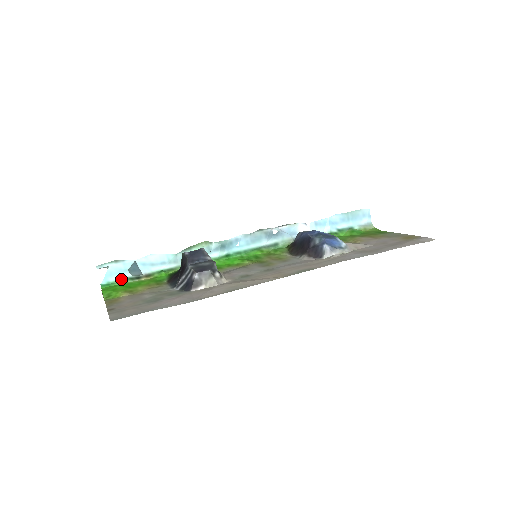
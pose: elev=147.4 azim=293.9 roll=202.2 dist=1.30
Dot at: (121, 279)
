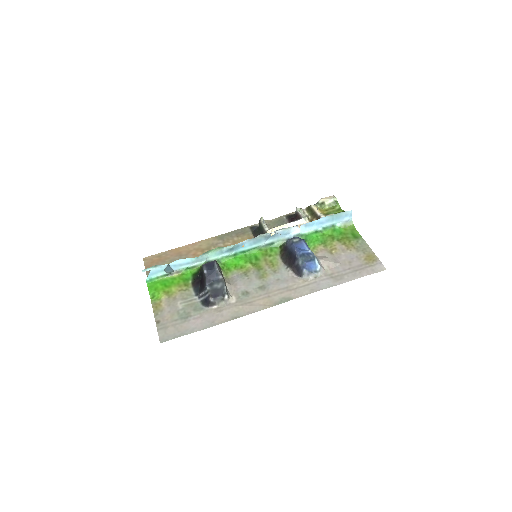
Dot at: (159, 276)
